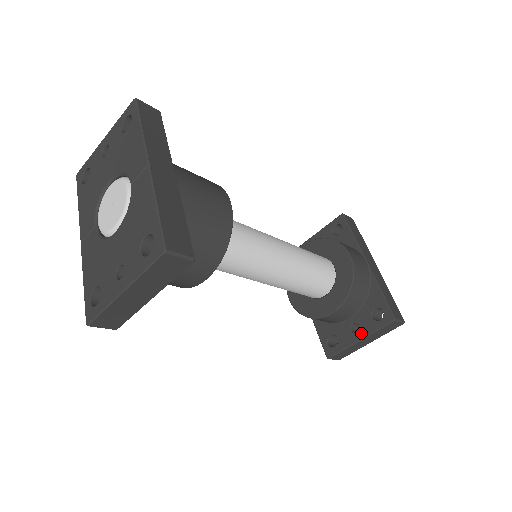
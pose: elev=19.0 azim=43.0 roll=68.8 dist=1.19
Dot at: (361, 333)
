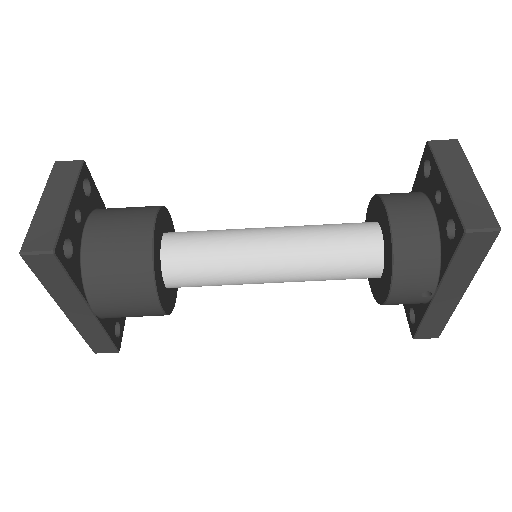
Dot at: (439, 183)
